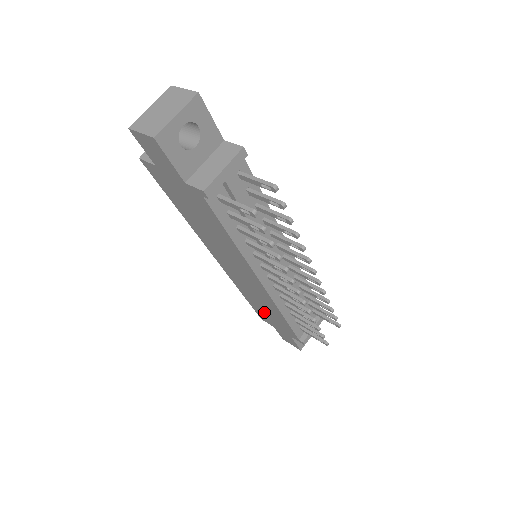
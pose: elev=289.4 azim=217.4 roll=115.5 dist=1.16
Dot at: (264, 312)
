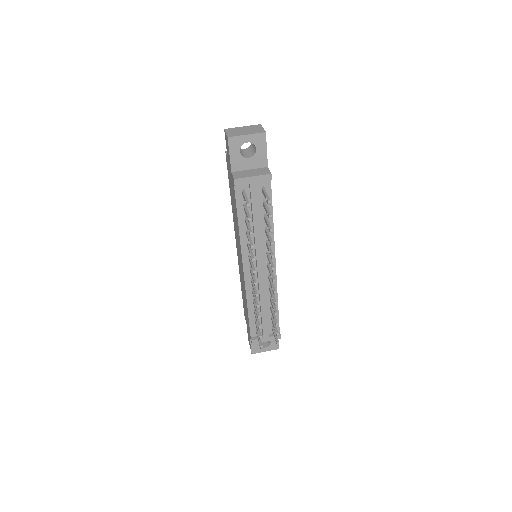
Dot at: occluded
